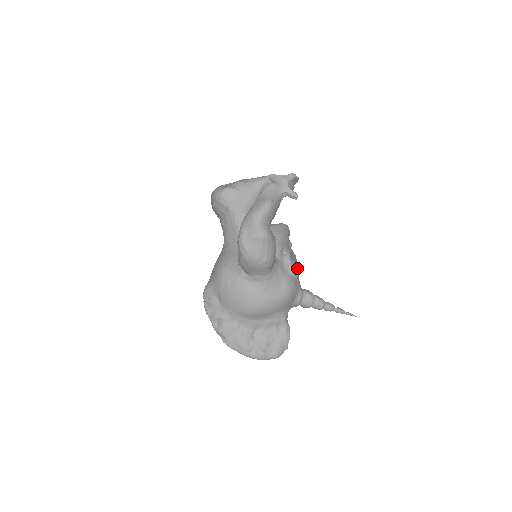
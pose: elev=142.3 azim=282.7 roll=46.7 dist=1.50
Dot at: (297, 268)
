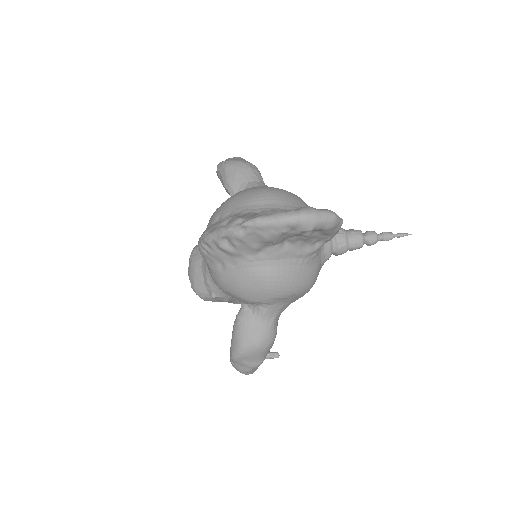
Dot at: occluded
